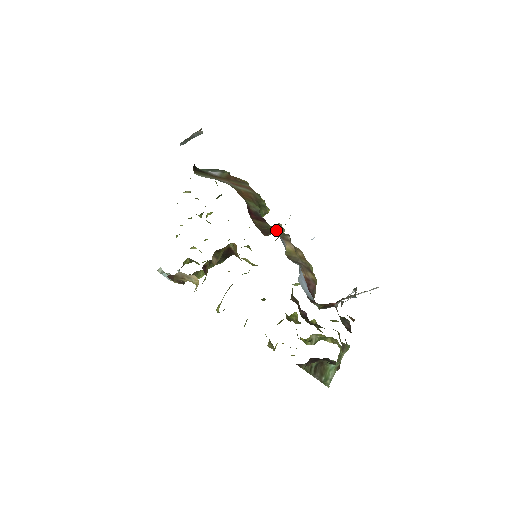
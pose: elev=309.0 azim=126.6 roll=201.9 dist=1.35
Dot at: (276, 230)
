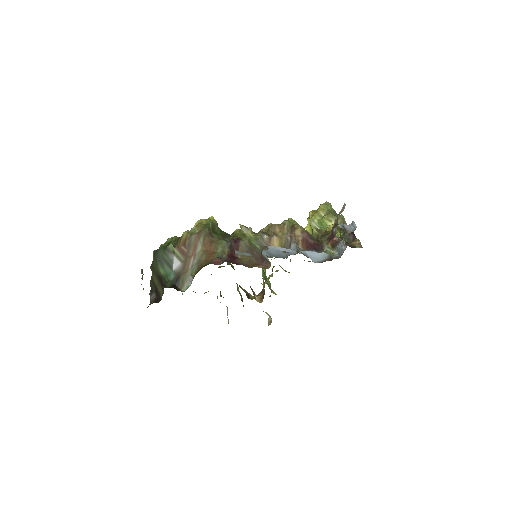
Dot at: (255, 243)
